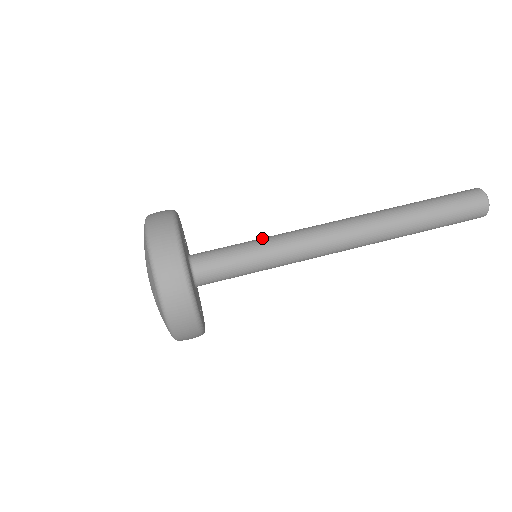
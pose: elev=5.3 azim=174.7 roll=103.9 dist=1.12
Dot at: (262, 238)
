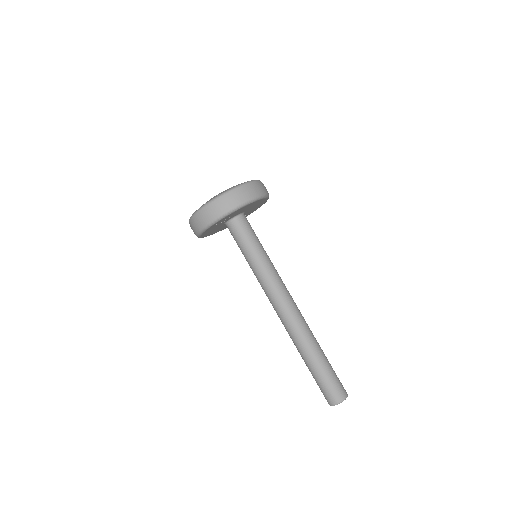
Dot at: occluded
